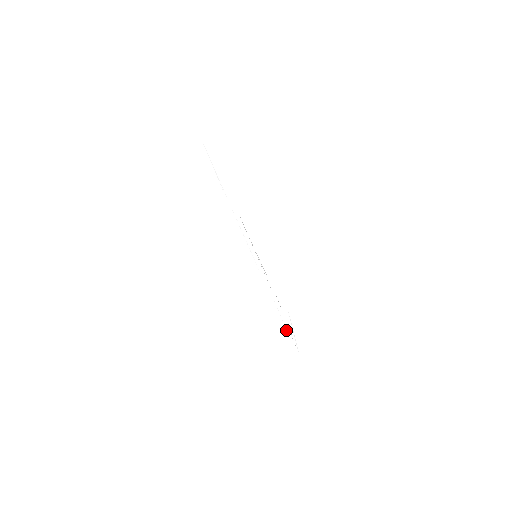
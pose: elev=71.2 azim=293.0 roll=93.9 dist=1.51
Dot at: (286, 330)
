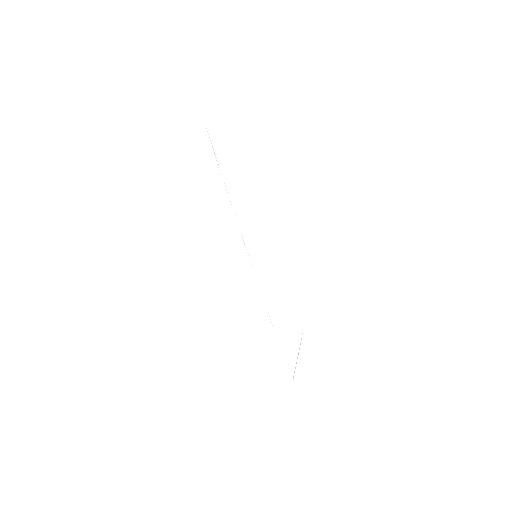
Dot at: (279, 347)
